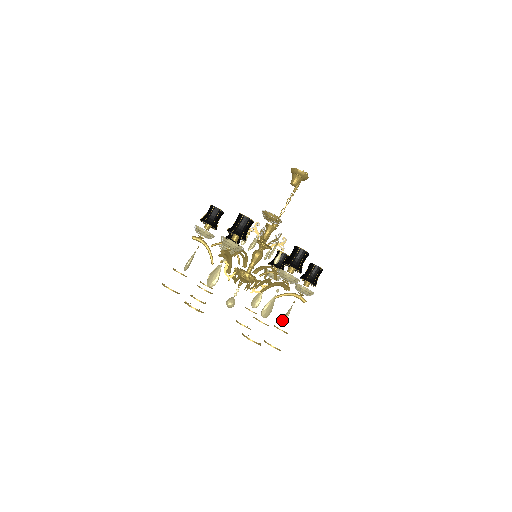
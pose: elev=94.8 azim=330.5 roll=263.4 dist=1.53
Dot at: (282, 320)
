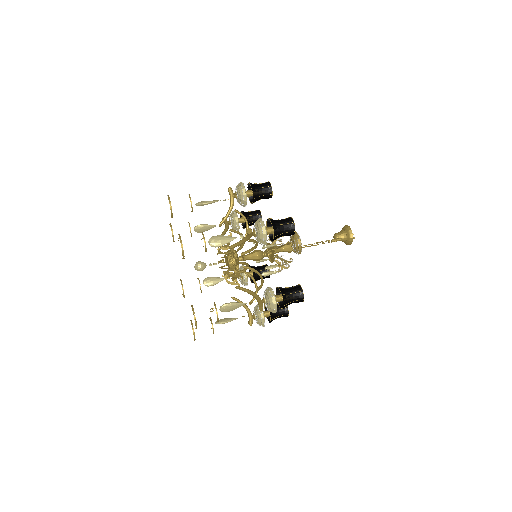
Dot at: (225, 304)
